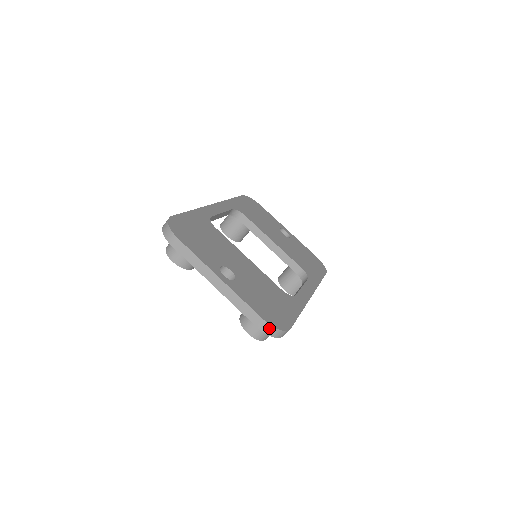
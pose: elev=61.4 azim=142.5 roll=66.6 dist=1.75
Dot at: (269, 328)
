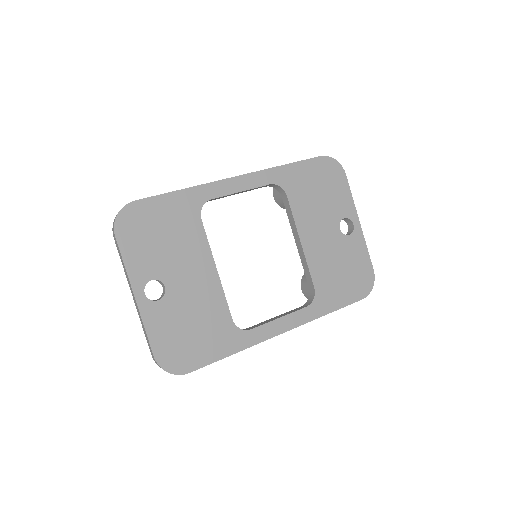
Dot at: (158, 365)
